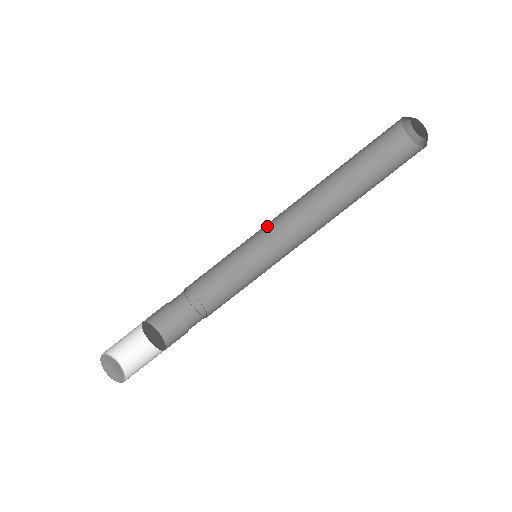
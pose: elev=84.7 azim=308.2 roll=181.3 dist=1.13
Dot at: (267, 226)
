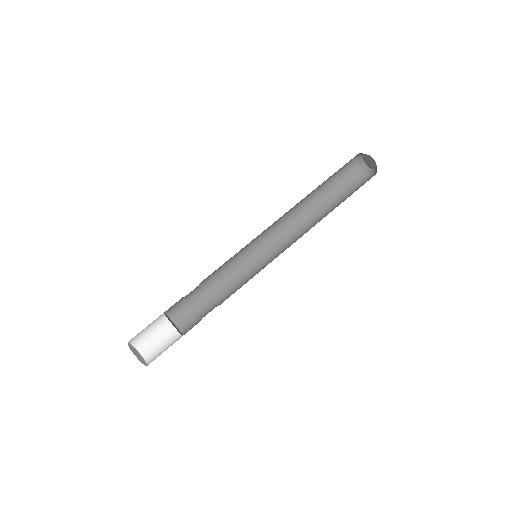
Dot at: (270, 245)
